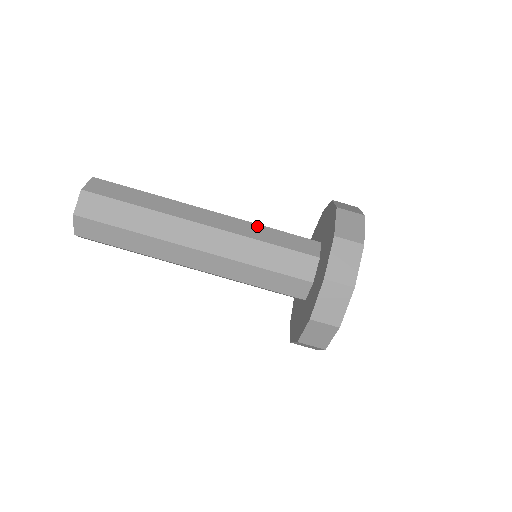
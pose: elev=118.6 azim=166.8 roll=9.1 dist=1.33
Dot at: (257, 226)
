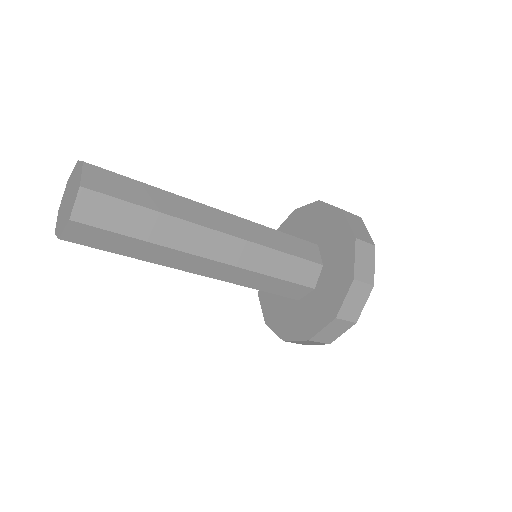
Dot at: occluded
